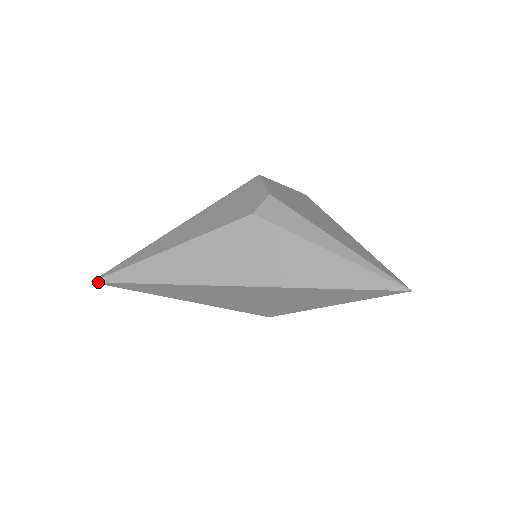
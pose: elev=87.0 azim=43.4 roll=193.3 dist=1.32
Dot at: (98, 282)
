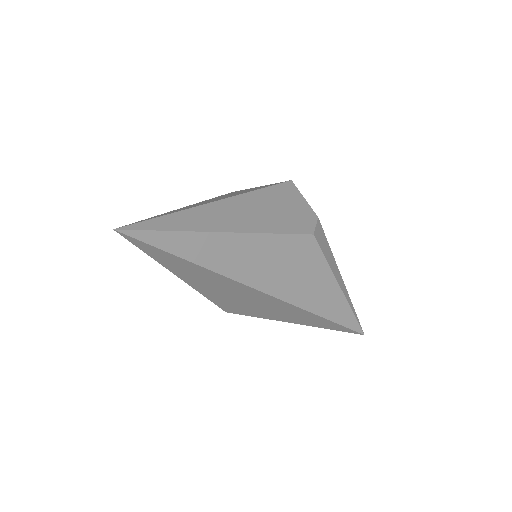
Dot at: (125, 234)
